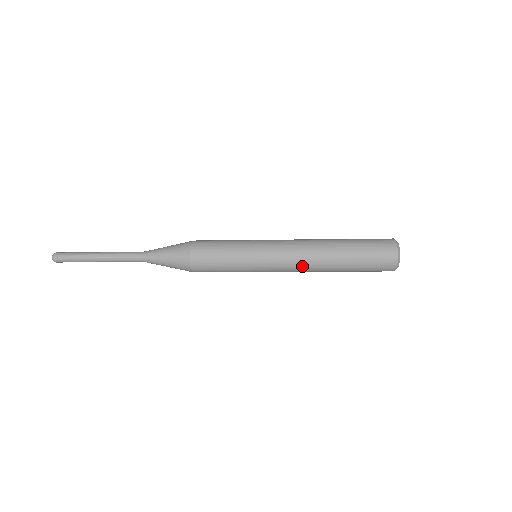
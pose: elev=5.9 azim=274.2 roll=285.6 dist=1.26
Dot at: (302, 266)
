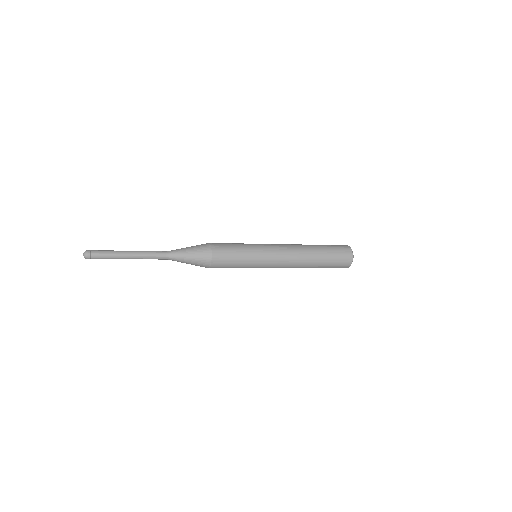
Dot at: (290, 267)
